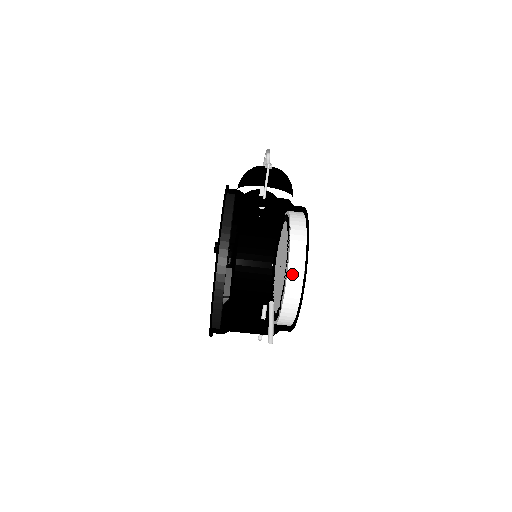
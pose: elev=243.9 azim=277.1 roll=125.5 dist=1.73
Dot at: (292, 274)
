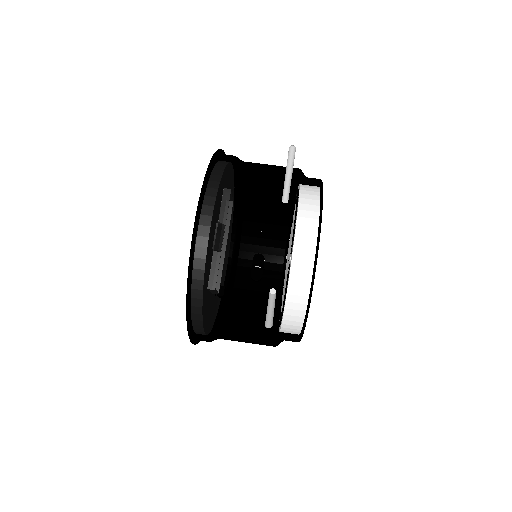
Dot at: occluded
